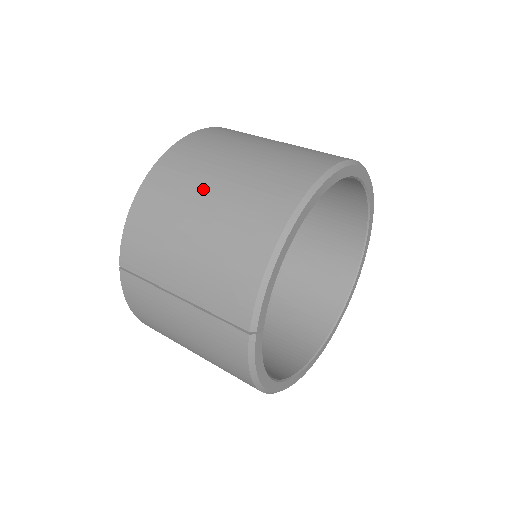
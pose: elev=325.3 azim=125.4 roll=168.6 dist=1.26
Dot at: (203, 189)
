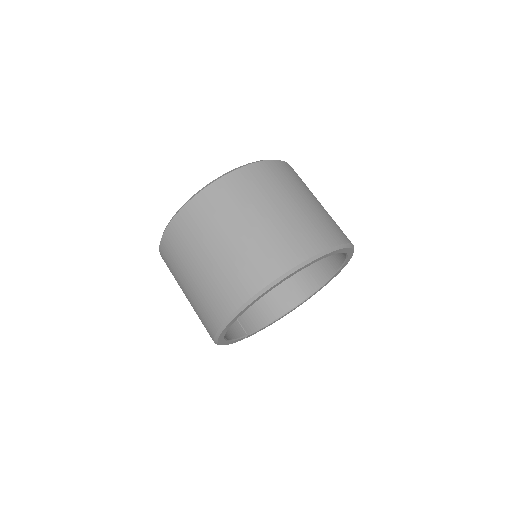
Dot at: occluded
